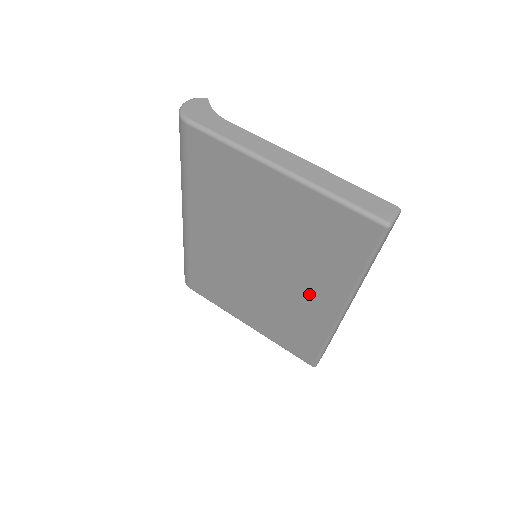
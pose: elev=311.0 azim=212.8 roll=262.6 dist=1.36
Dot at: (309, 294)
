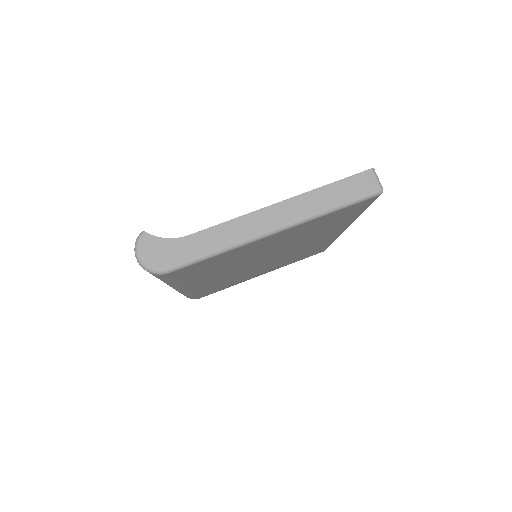
Dot at: (316, 241)
